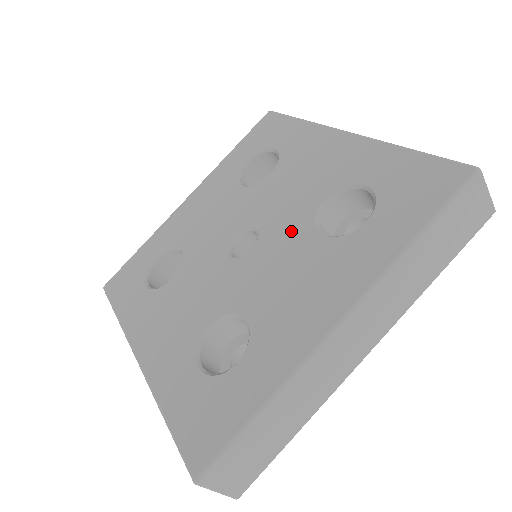
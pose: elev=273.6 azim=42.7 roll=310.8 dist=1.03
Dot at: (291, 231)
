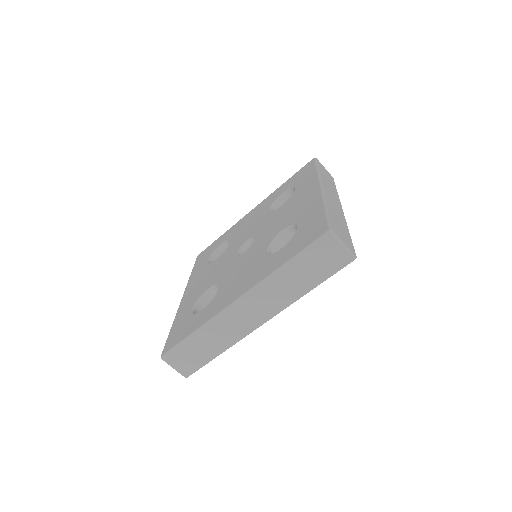
Dot at: (261, 245)
